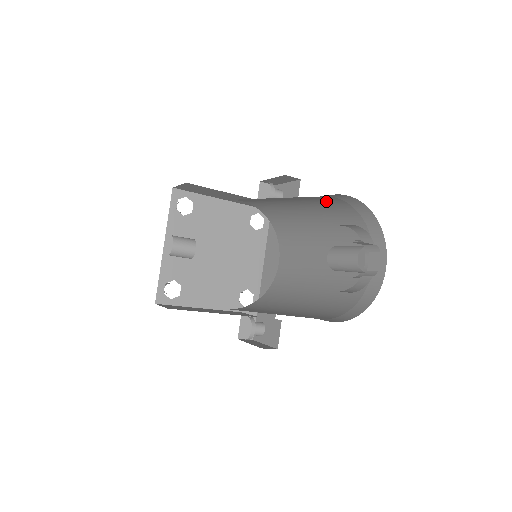
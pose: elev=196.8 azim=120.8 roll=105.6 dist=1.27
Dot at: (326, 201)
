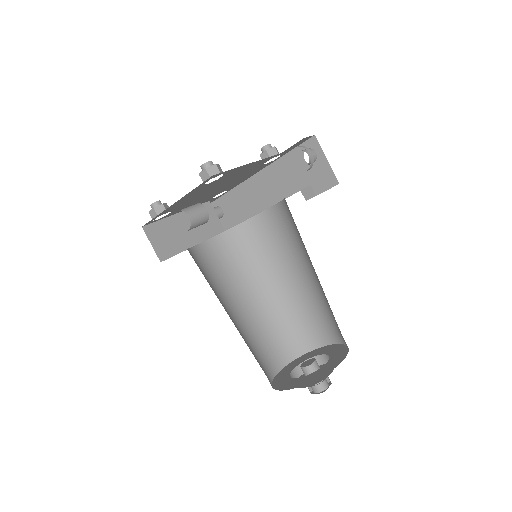
Dot at: occluded
